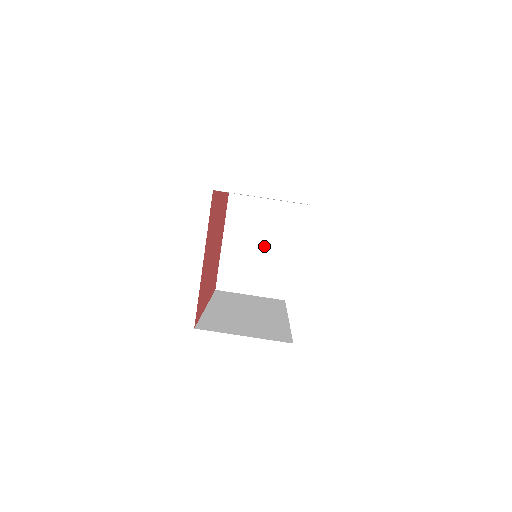
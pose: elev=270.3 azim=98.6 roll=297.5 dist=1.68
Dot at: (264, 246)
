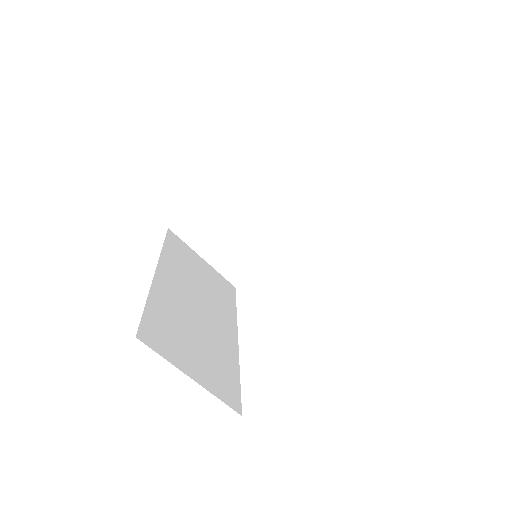
Dot at: (258, 220)
